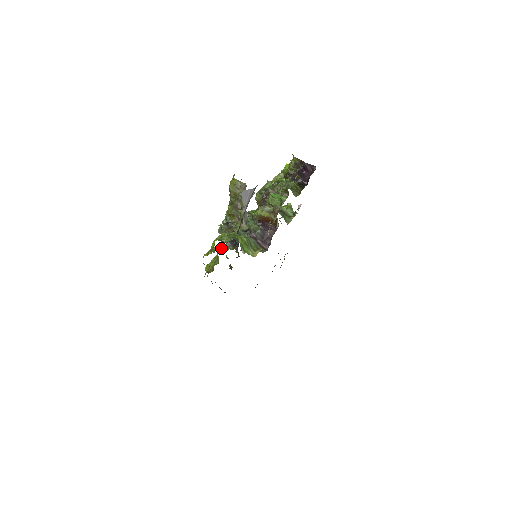
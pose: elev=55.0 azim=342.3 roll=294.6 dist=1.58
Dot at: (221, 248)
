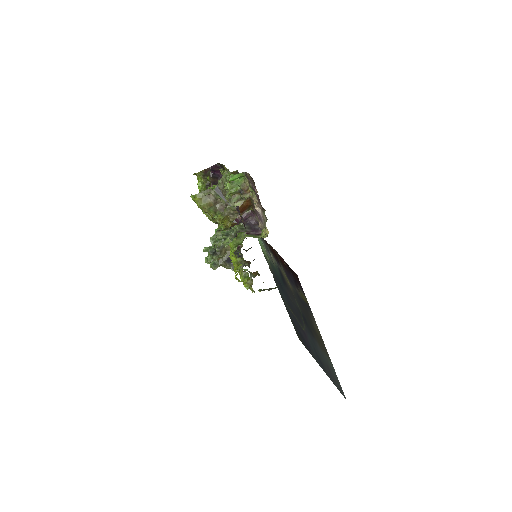
Dot at: occluded
